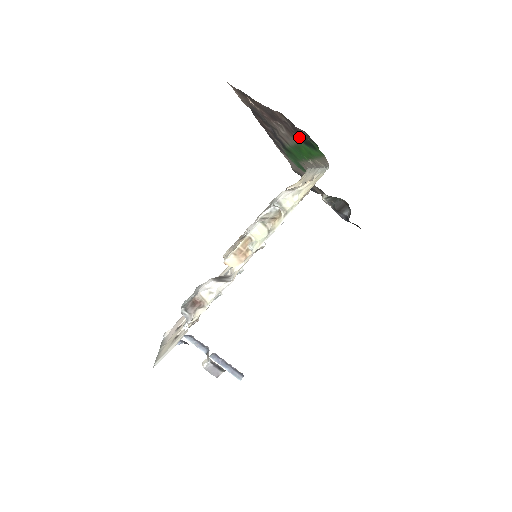
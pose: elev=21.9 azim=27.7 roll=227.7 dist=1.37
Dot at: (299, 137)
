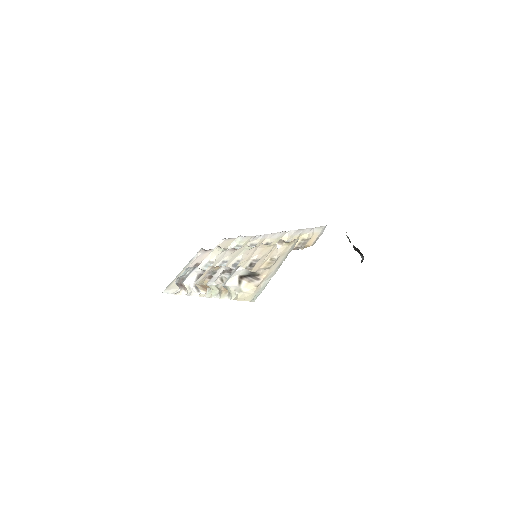
Dot at: occluded
